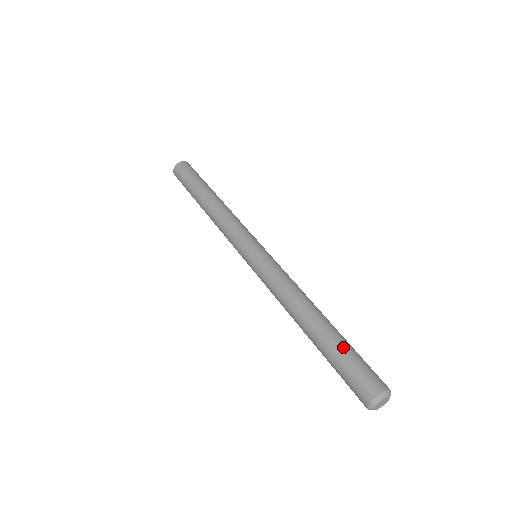
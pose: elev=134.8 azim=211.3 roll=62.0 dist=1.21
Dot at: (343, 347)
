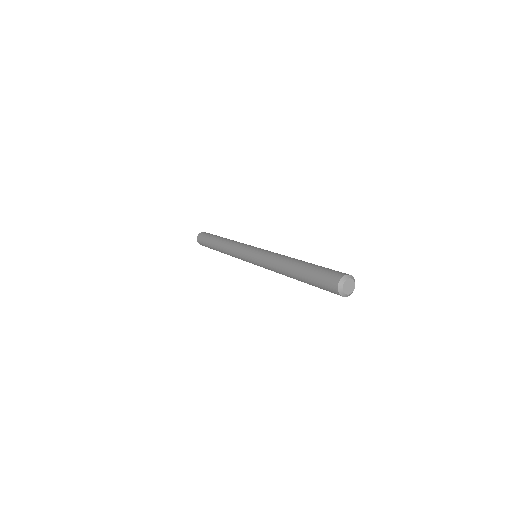
Dot at: (313, 268)
